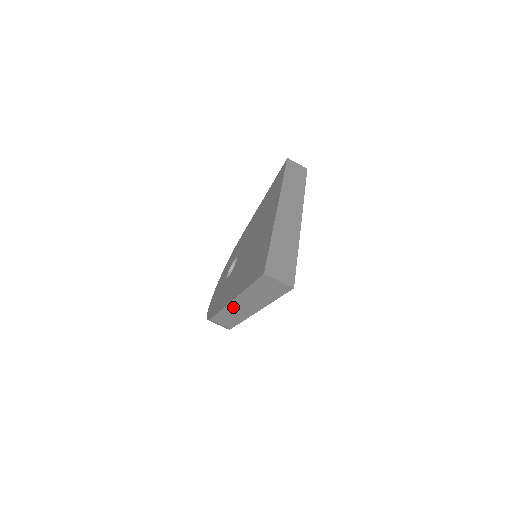
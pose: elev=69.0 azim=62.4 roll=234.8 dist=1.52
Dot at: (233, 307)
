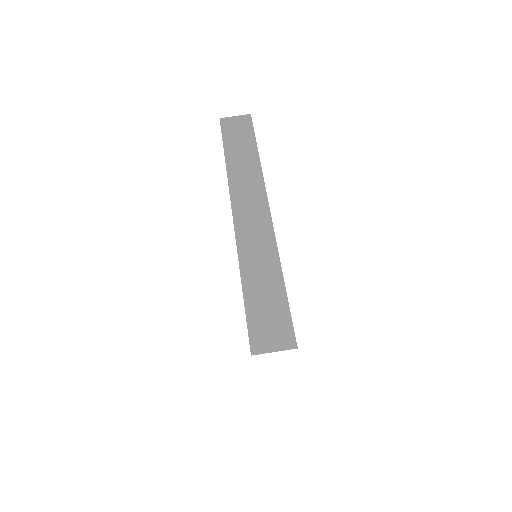
Dot at: occluded
